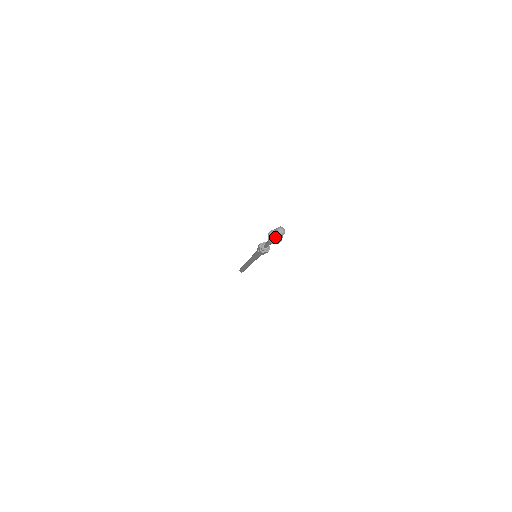
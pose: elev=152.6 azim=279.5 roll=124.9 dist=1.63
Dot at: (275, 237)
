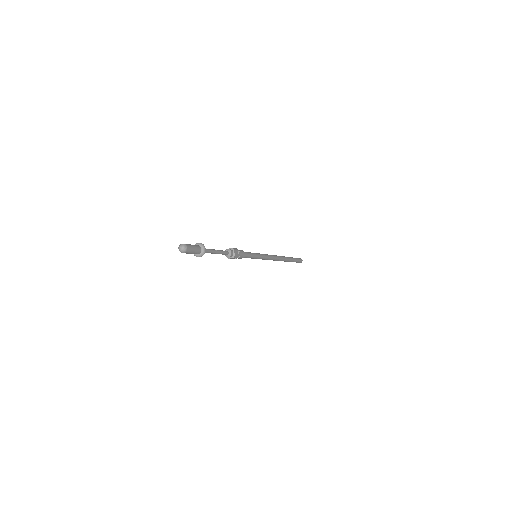
Dot at: (187, 253)
